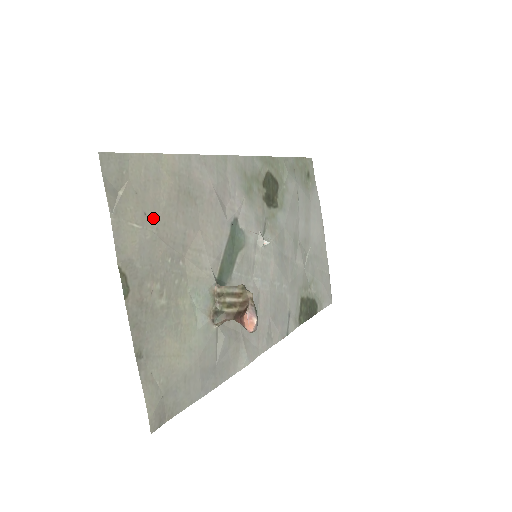
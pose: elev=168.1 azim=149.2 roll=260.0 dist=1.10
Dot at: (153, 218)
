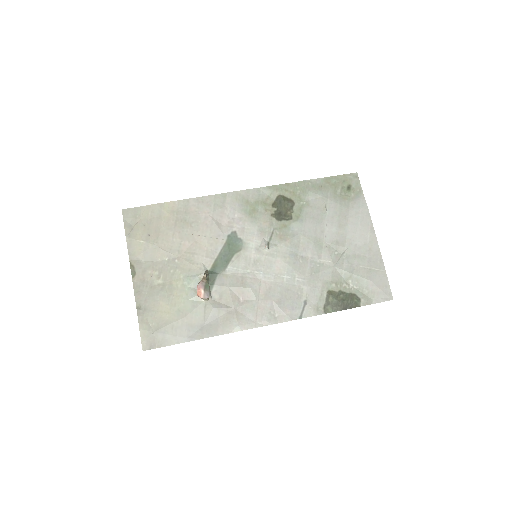
Dot at: (155, 237)
